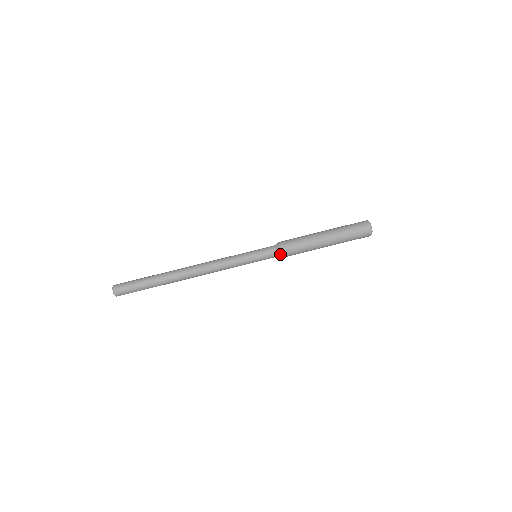
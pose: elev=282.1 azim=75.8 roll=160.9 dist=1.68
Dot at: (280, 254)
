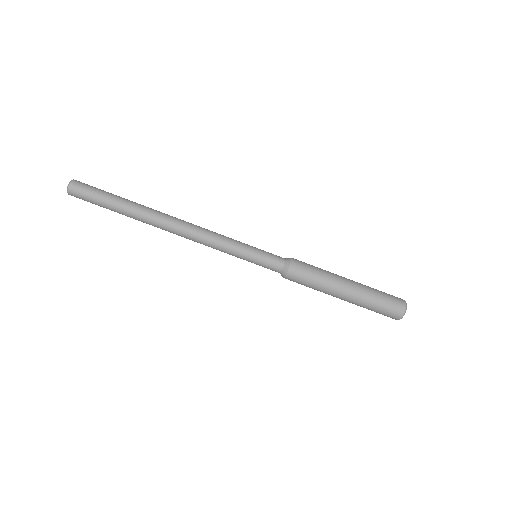
Dot at: (283, 274)
